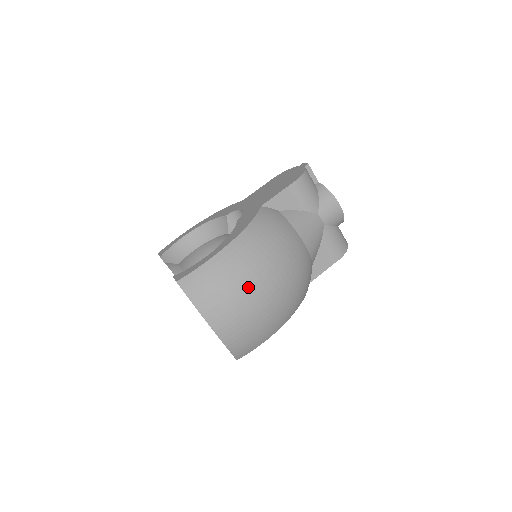
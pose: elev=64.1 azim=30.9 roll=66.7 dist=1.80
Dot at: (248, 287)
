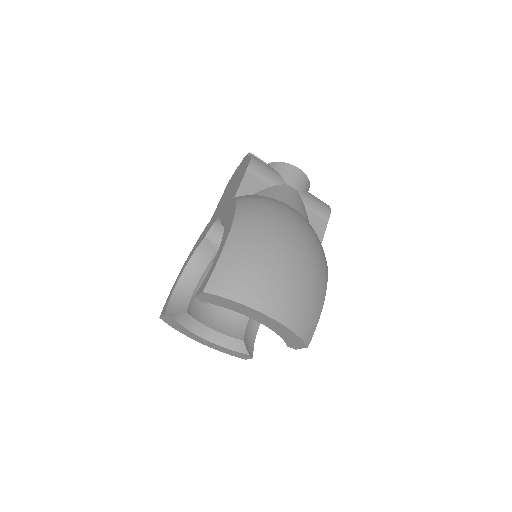
Dot at: (275, 255)
